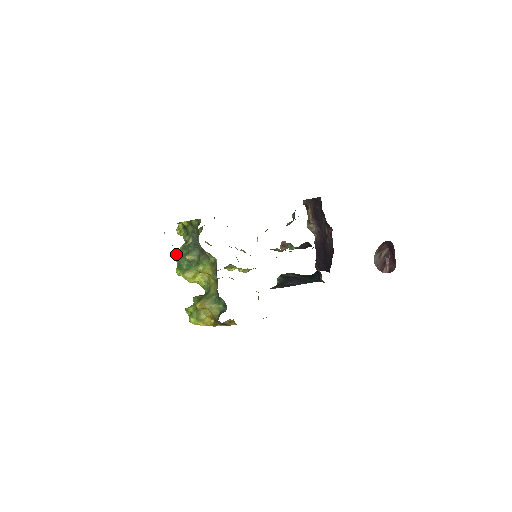
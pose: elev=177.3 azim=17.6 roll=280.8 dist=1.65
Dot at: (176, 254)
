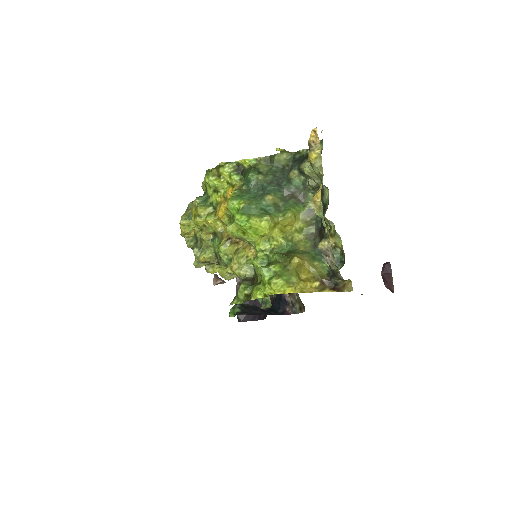
Dot at: (234, 196)
